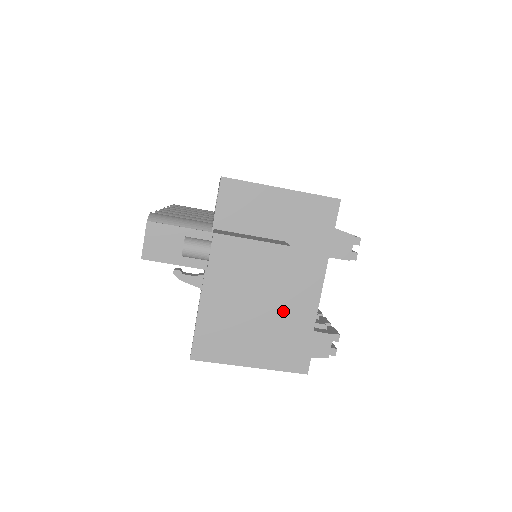
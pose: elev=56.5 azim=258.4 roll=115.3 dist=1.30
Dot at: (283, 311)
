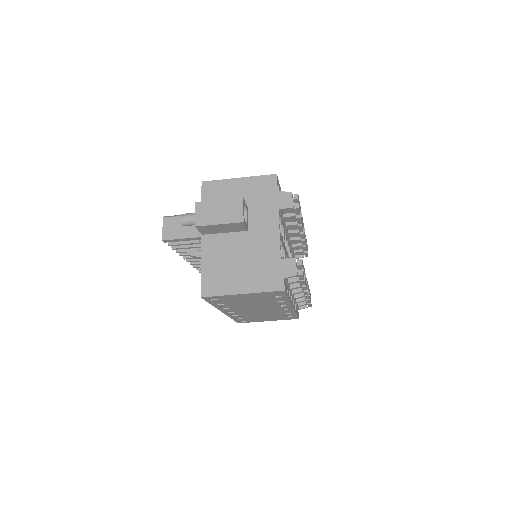
Dot at: (257, 250)
